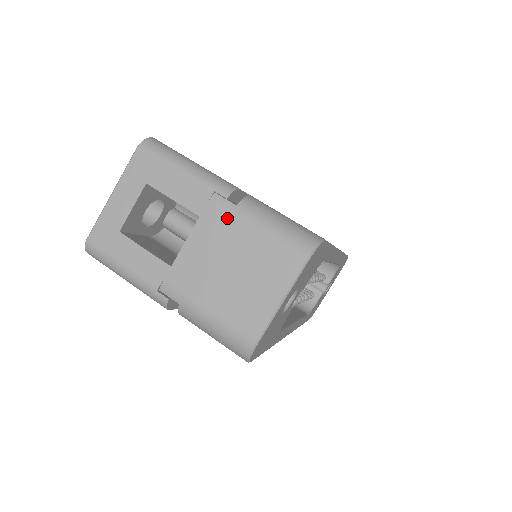
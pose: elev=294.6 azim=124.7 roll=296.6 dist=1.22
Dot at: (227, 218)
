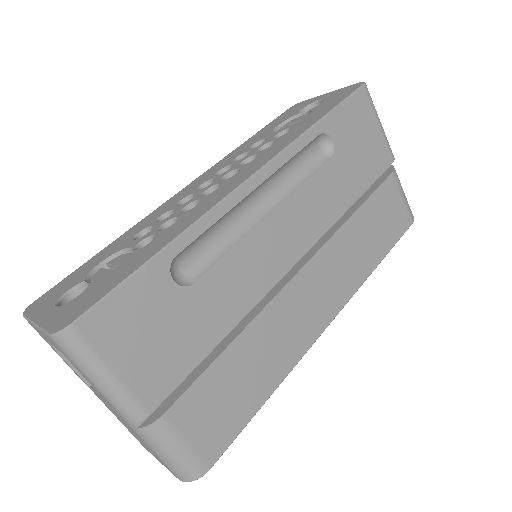
Dot at: (128, 425)
